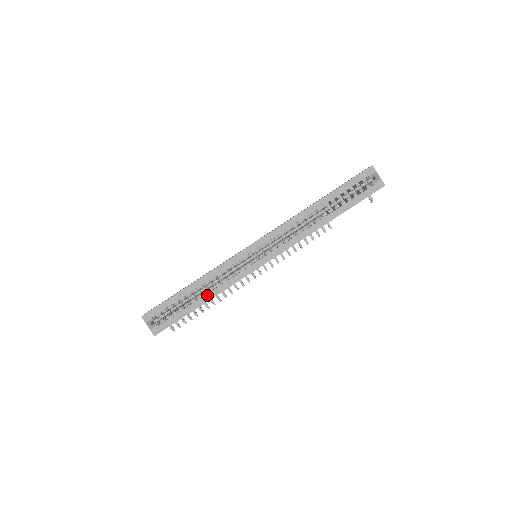
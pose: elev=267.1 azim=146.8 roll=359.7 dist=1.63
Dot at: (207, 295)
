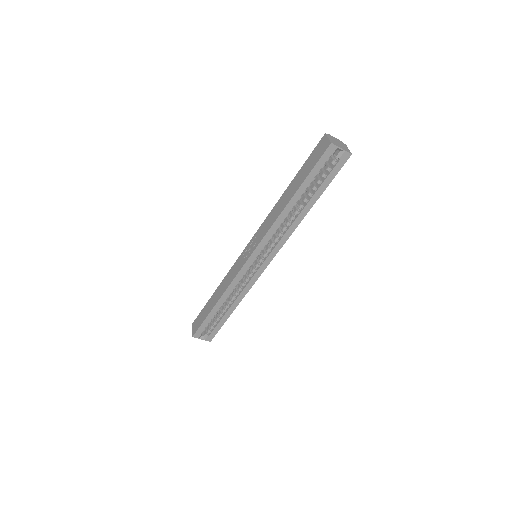
Dot at: (233, 304)
